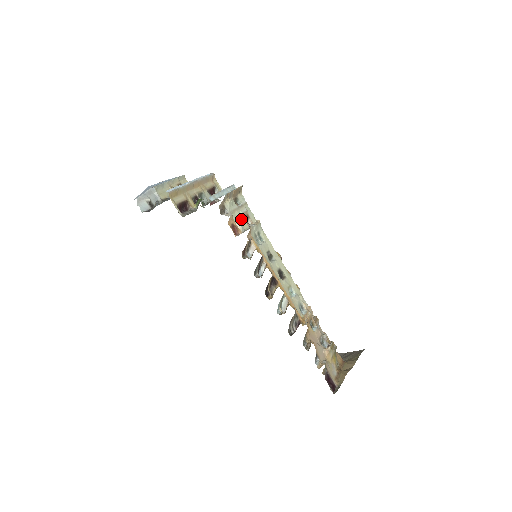
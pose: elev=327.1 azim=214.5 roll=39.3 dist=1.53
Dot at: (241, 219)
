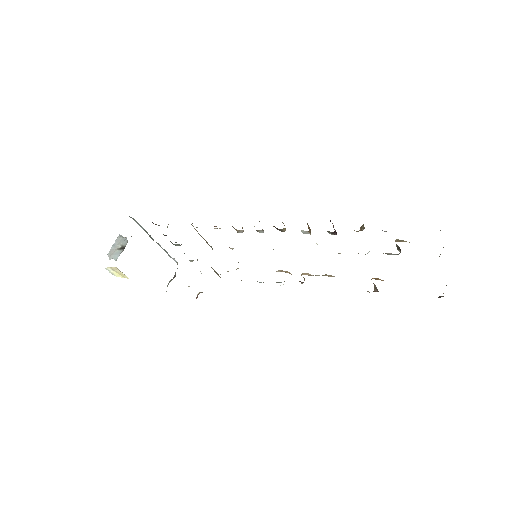
Dot at: occluded
